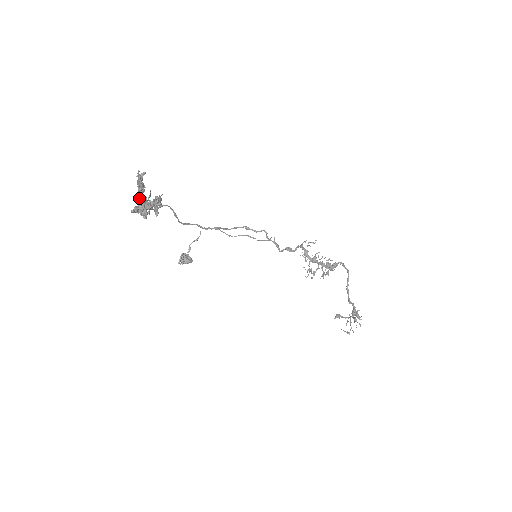
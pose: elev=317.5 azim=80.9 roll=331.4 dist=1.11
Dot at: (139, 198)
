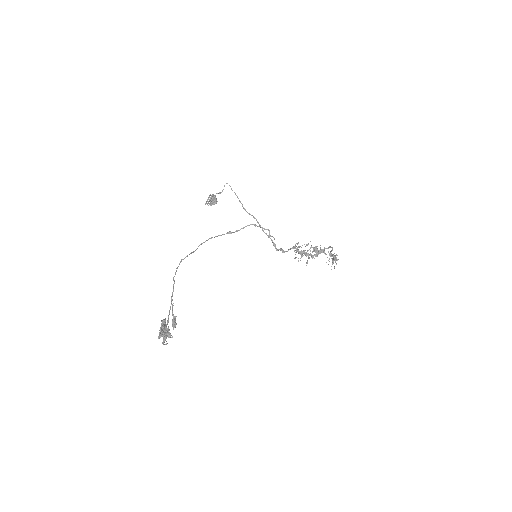
Dot at: (162, 321)
